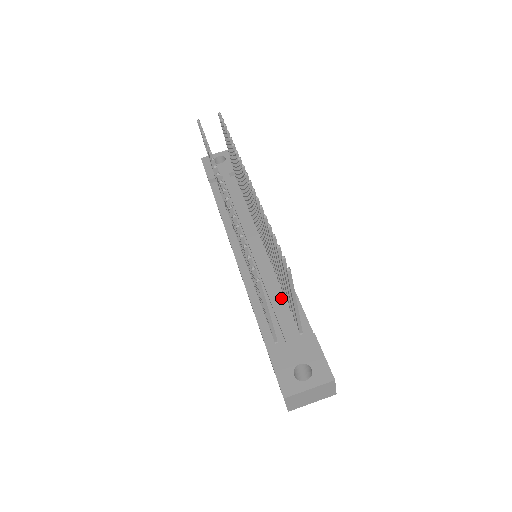
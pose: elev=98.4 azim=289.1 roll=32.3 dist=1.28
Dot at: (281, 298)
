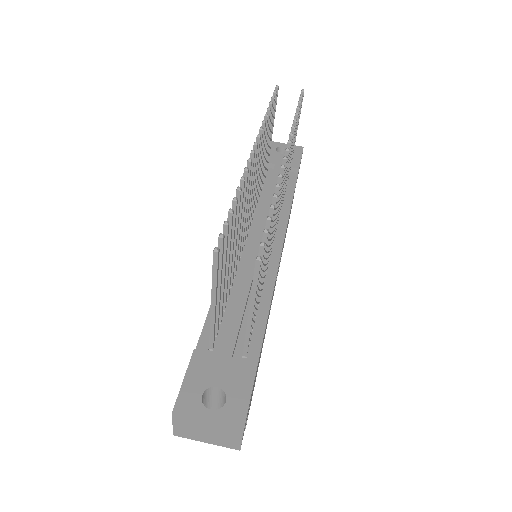
Dot at: occluded
